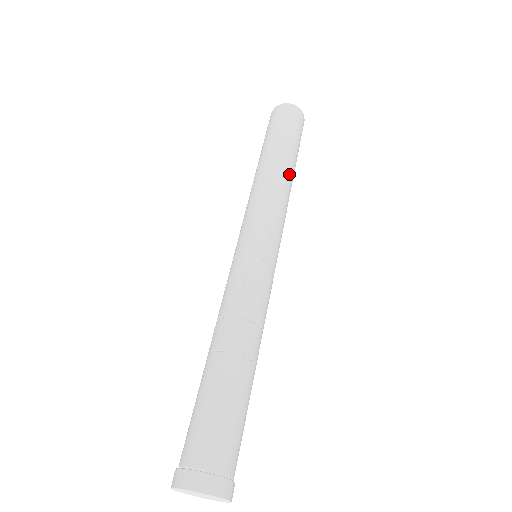
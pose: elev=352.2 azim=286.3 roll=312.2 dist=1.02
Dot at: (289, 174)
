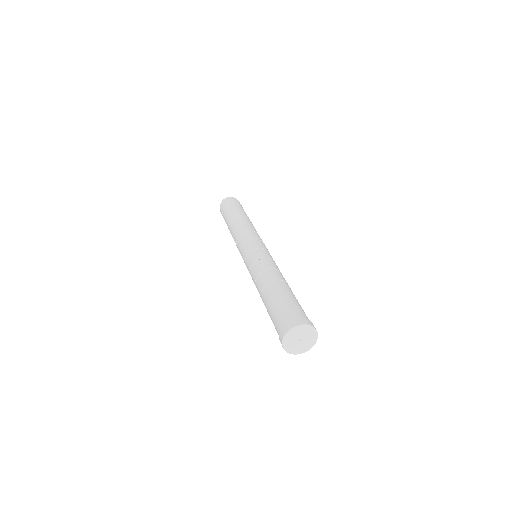
Dot at: occluded
